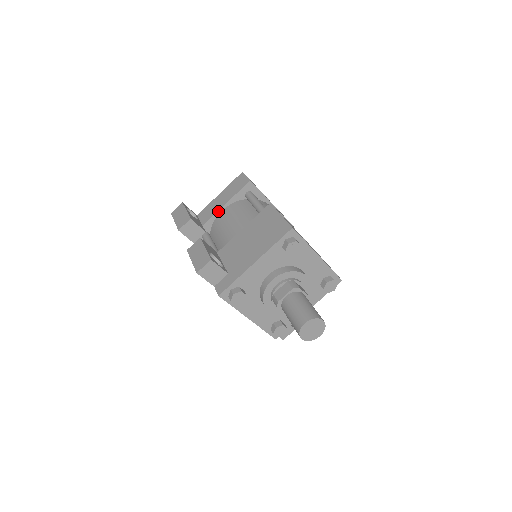
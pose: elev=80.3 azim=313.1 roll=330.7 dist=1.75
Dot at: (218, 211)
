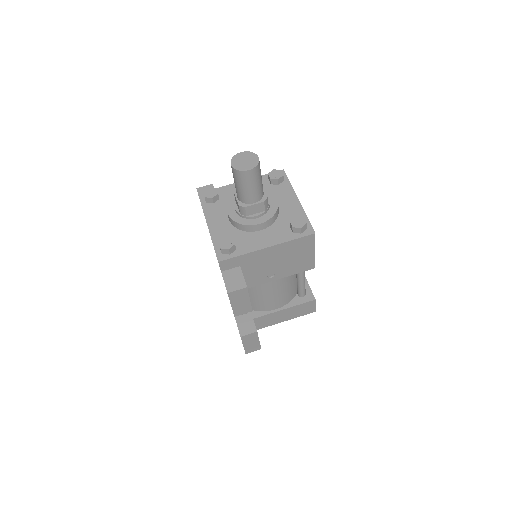
Dot at: occluded
